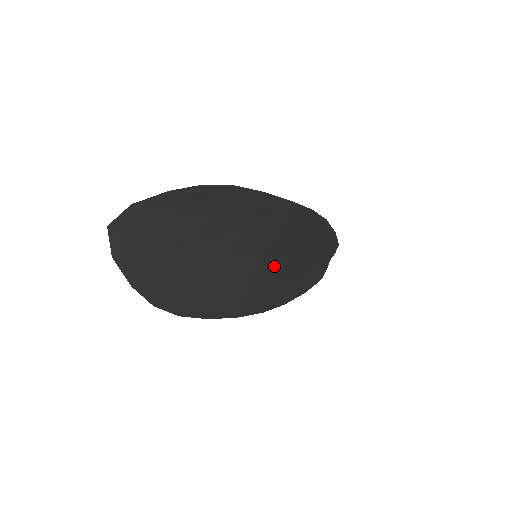
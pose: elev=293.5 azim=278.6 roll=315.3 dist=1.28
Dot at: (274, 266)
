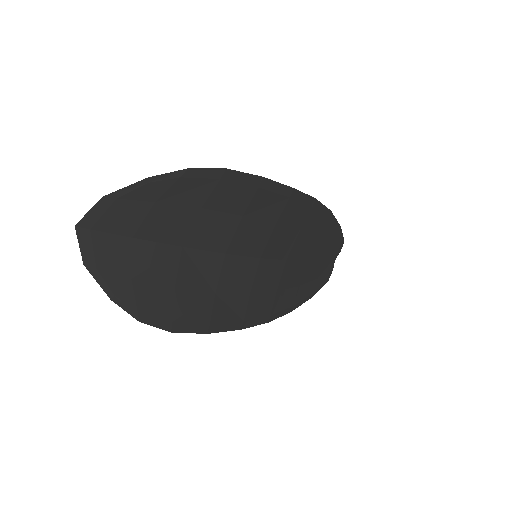
Dot at: (277, 267)
